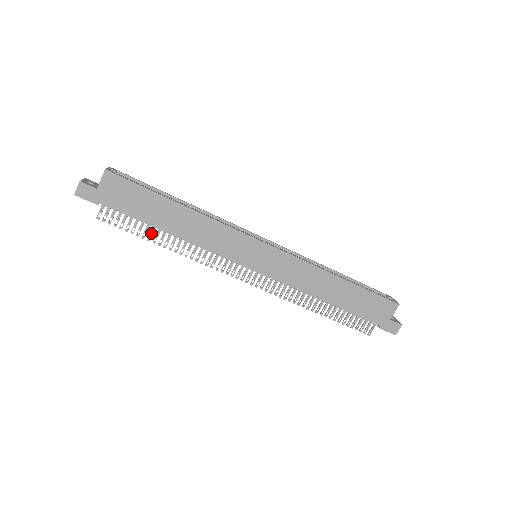
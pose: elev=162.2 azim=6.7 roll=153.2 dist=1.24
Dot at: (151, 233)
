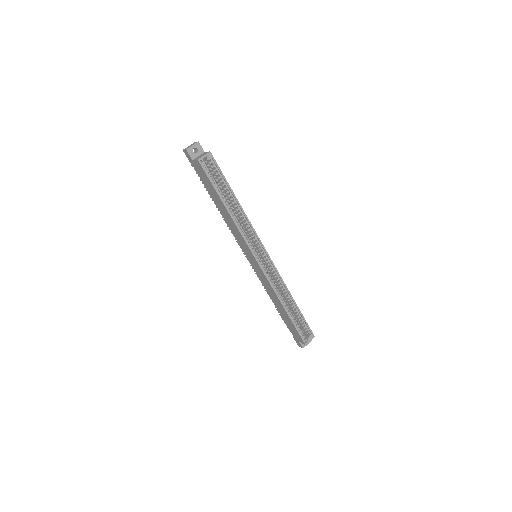
Dot at: occluded
